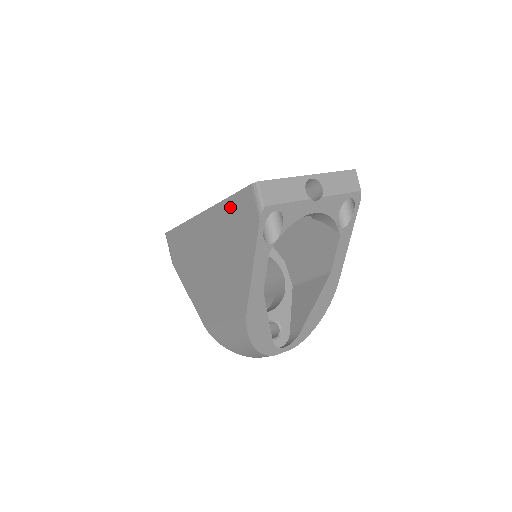
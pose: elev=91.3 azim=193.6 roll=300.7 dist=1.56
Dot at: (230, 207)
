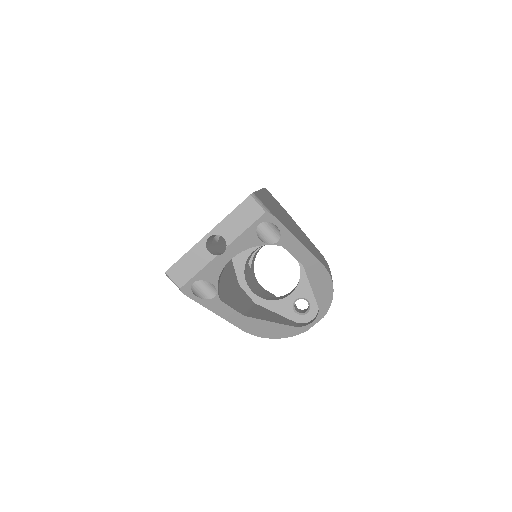
Dot at: occluded
